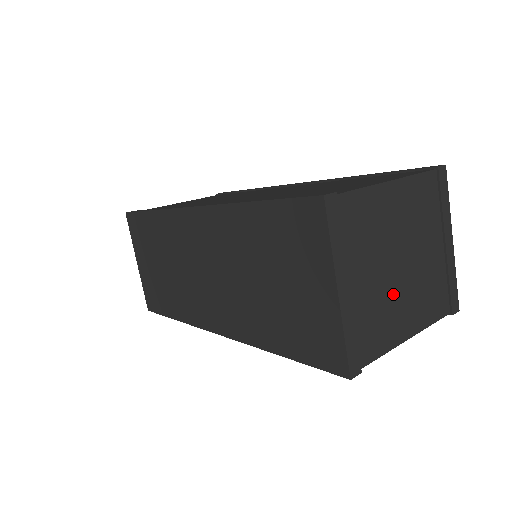
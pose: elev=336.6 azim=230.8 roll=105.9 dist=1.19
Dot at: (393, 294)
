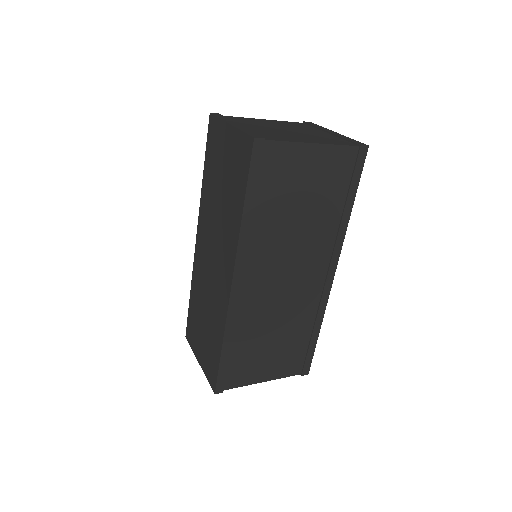
Dot at: (285, 134)
